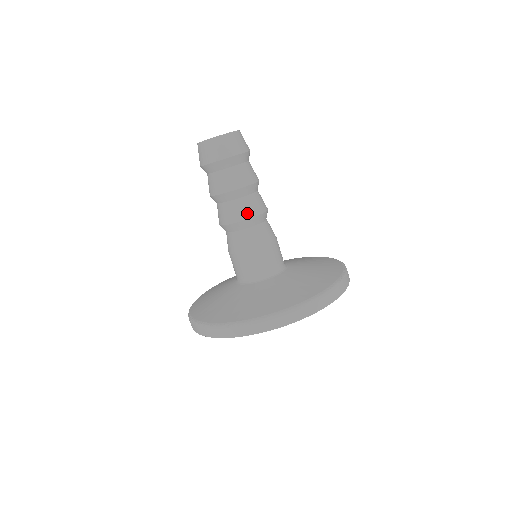
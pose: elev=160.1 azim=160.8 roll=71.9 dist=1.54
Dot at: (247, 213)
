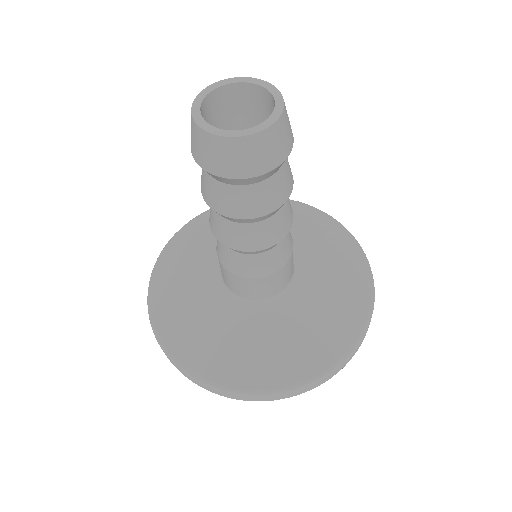
Dot at: (247, 244)
